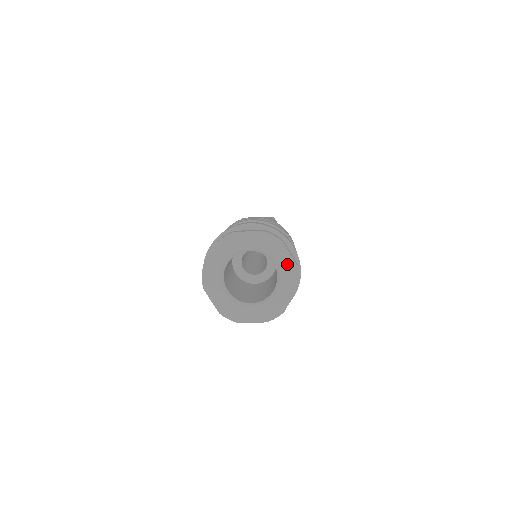
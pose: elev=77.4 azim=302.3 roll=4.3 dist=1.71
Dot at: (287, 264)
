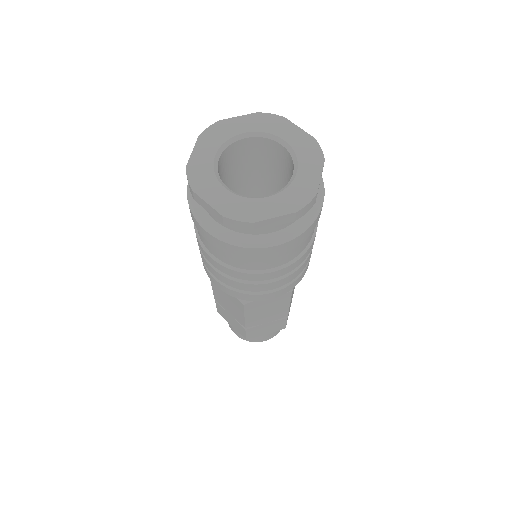
Dot at: (307, 182)
